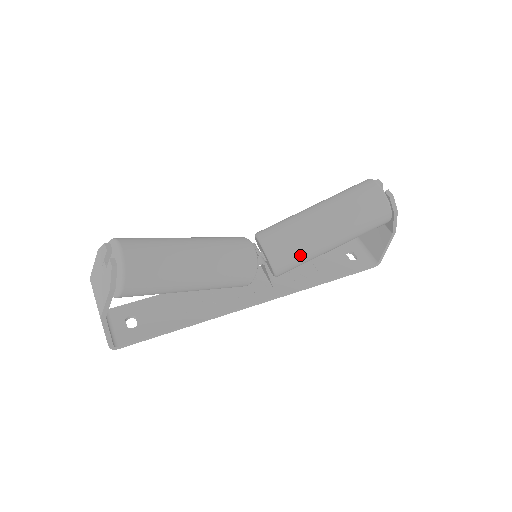
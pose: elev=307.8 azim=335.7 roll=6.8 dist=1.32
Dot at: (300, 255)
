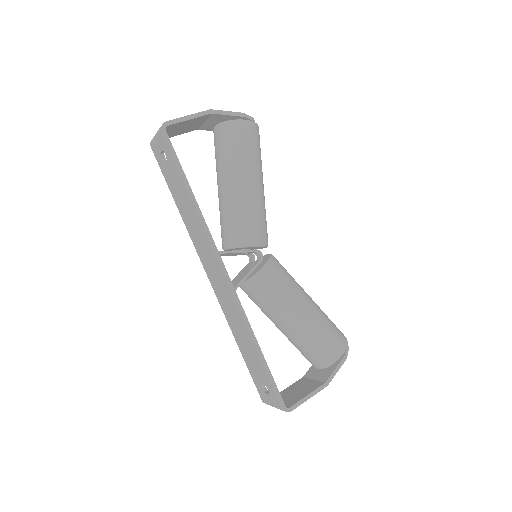
Dot at: (287, 282)
